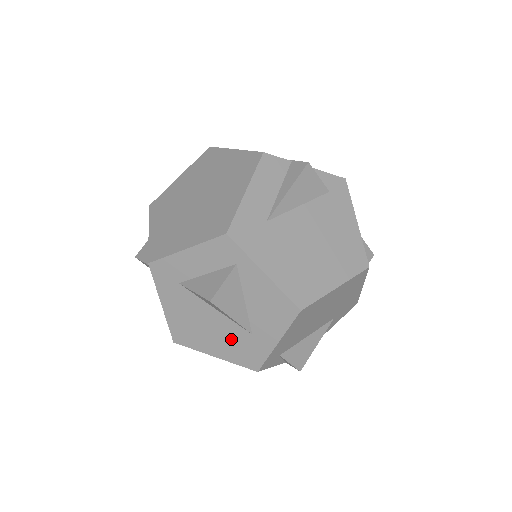
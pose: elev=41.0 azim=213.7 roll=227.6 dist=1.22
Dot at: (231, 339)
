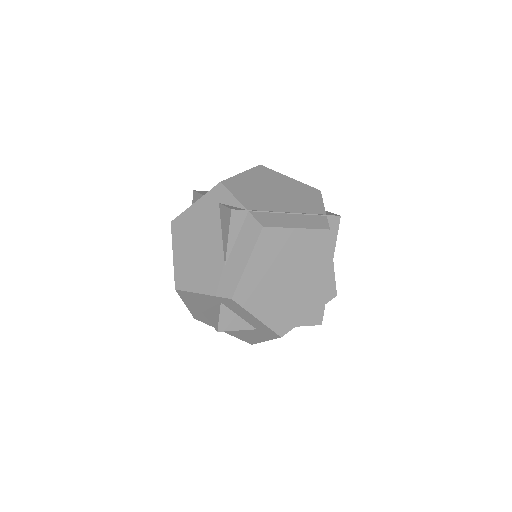
Dot at: occluded
